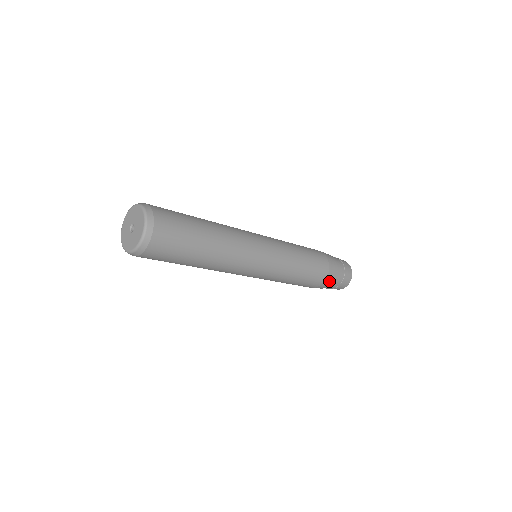
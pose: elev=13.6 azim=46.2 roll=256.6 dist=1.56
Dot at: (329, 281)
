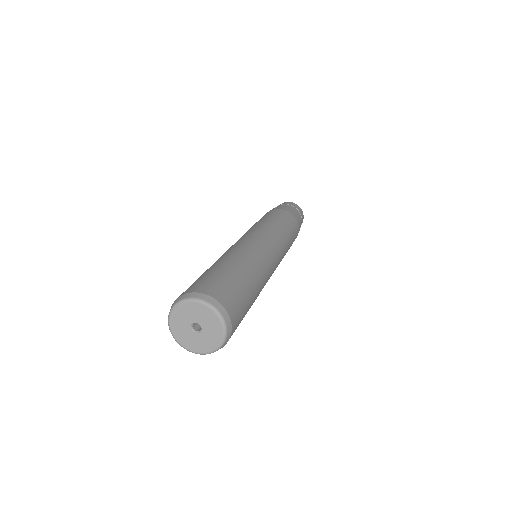
Dot at: occluded
